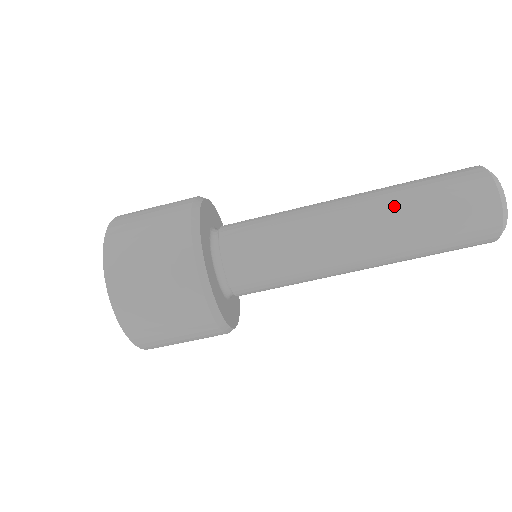
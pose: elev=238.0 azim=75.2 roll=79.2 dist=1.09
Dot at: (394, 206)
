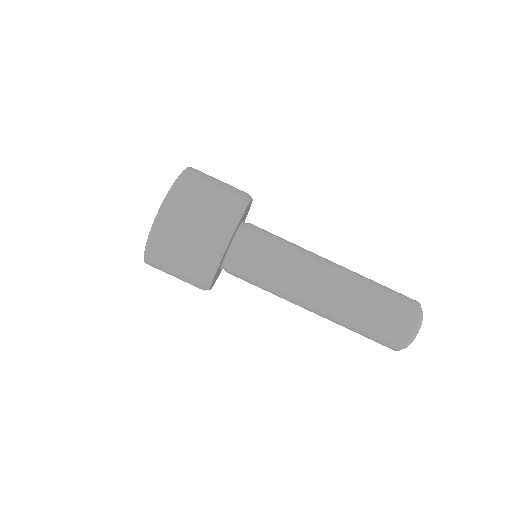
Dot at: (359, 274)
